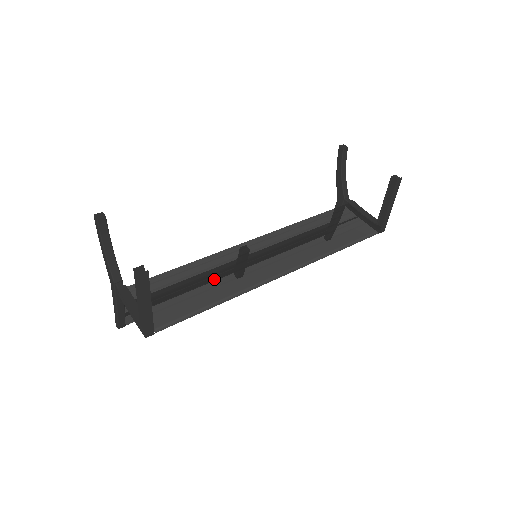
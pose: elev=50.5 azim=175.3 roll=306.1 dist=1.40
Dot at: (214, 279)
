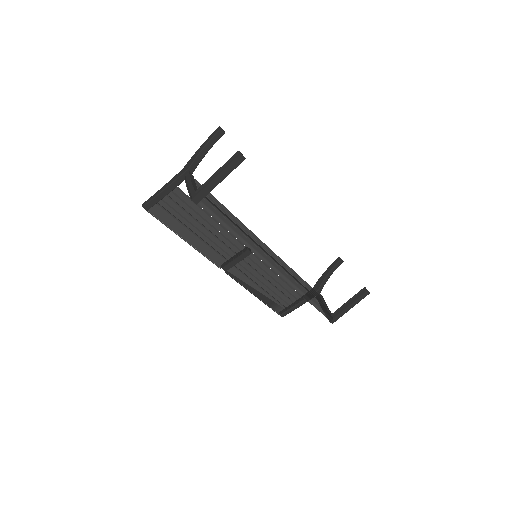
Dot at: (239, 228)
